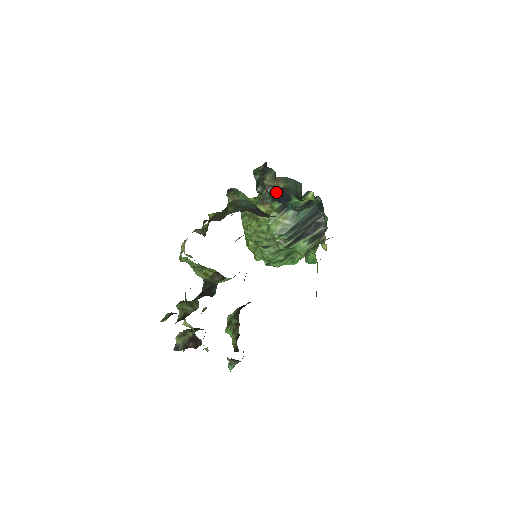
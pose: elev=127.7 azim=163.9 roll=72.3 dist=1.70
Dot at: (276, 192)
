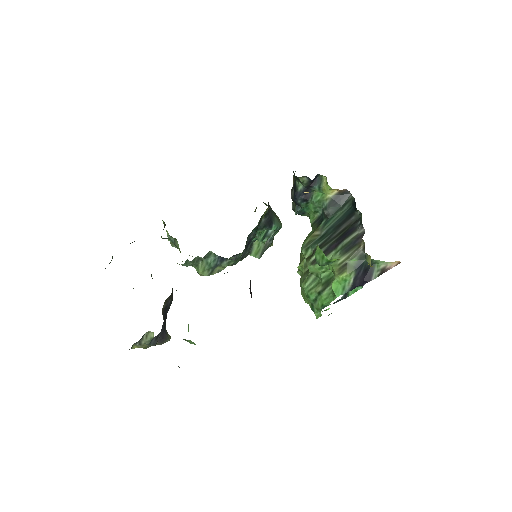
Dot at: occluded
